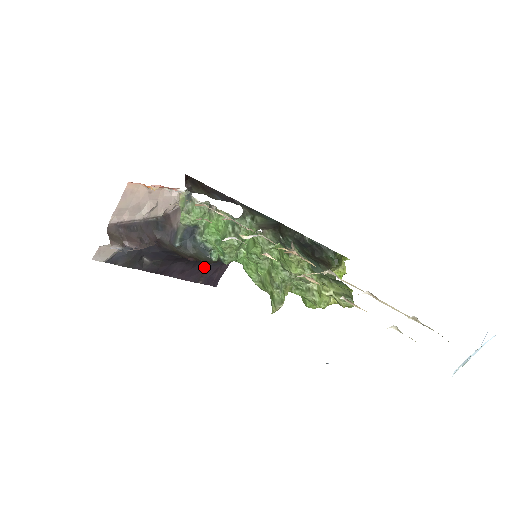
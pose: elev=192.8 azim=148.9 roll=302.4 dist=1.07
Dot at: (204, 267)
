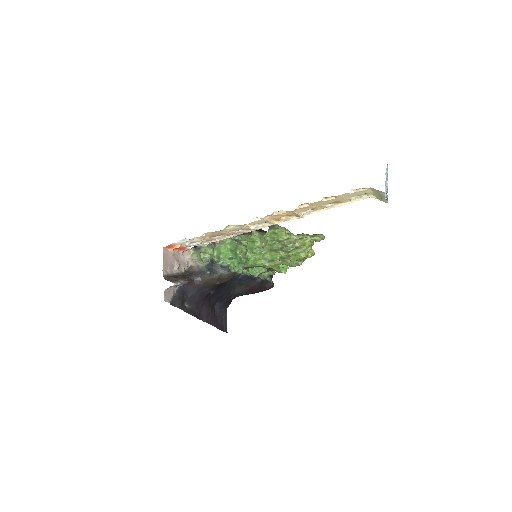
Dot at: (215, 316)
